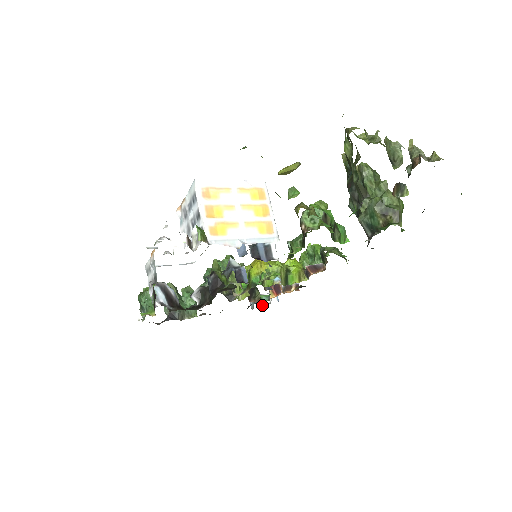
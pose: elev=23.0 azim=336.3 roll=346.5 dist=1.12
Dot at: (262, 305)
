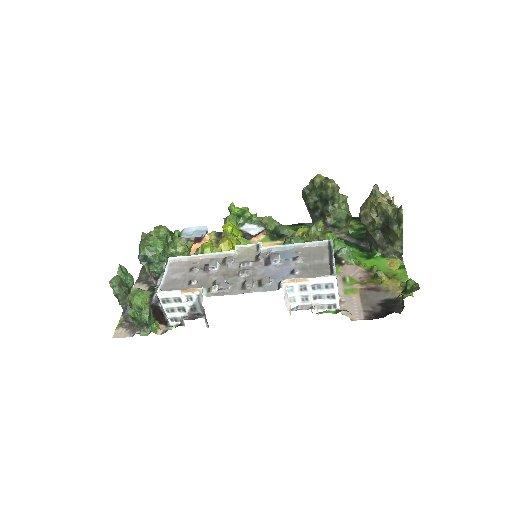
Dot at: occluded
